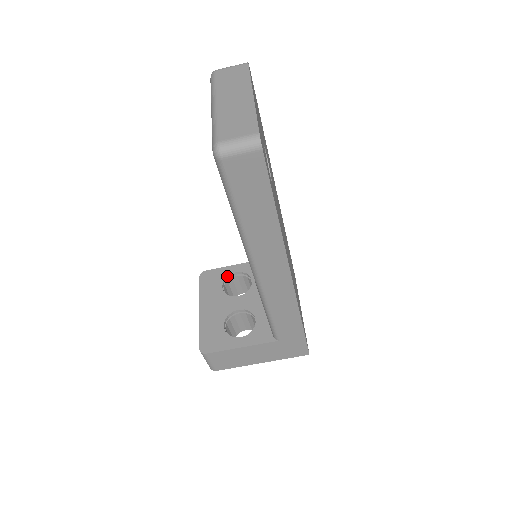
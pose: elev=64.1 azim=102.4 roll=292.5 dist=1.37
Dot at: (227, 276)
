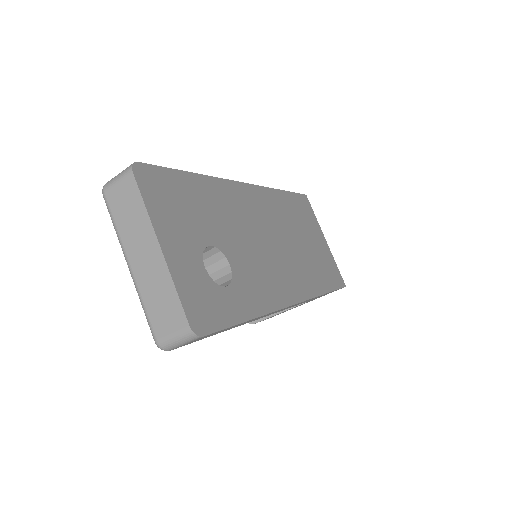
Dot at: occluded
